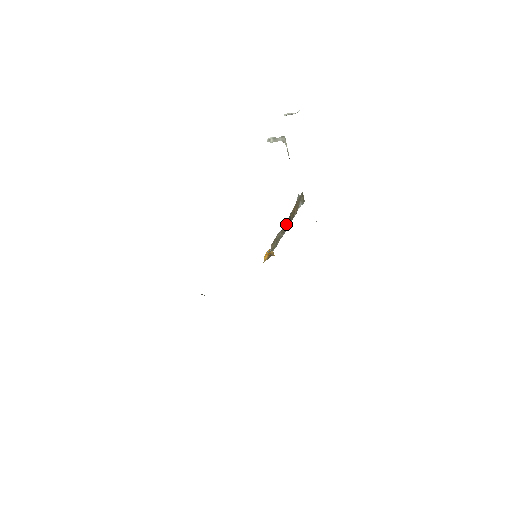
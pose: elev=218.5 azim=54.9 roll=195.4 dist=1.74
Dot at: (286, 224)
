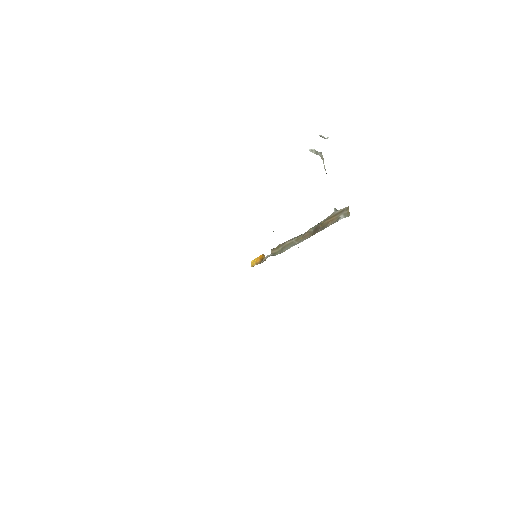
Dot at: (307, 233)
